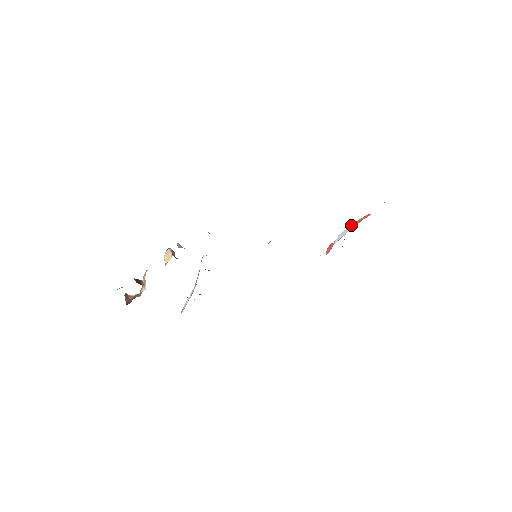
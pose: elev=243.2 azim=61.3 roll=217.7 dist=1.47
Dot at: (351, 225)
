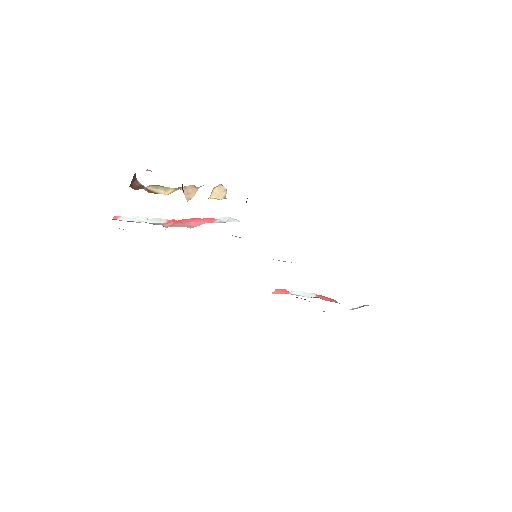
Dot at: (318, 295)
